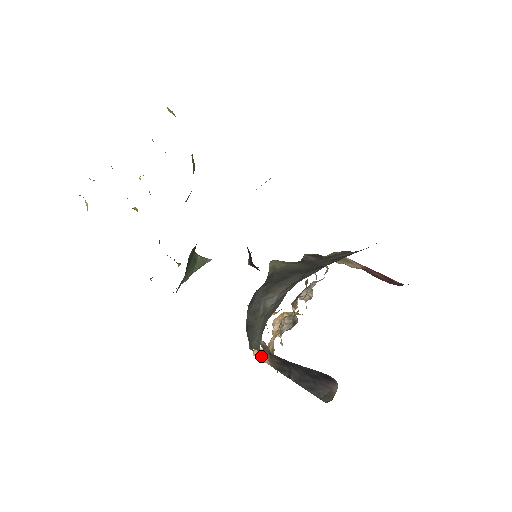
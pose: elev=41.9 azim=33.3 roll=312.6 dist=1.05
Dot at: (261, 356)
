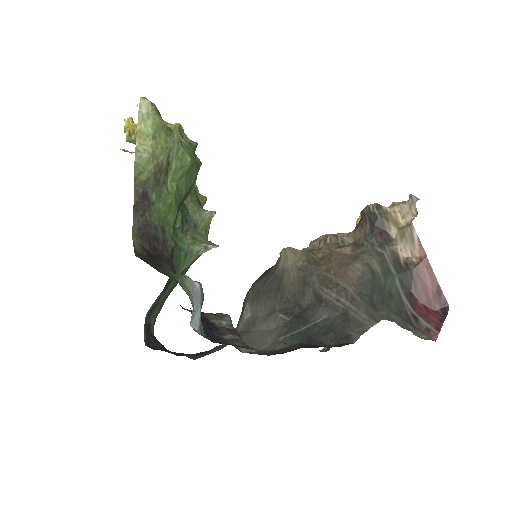
Dot at: occluded
